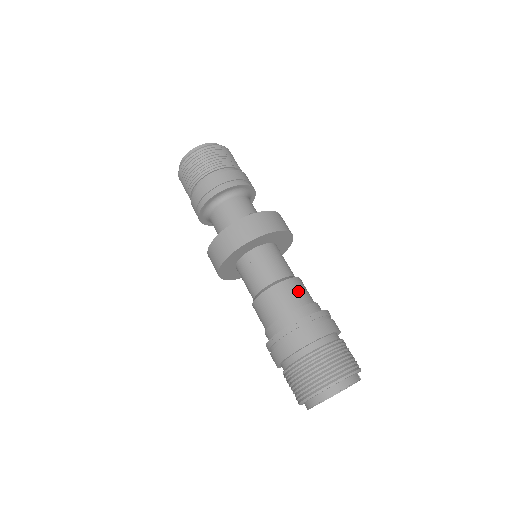
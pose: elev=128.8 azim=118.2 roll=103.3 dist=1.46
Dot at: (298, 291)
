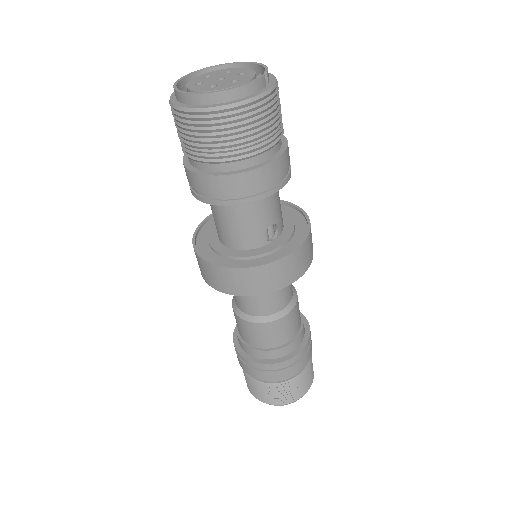
Dot at: (287, 329)
